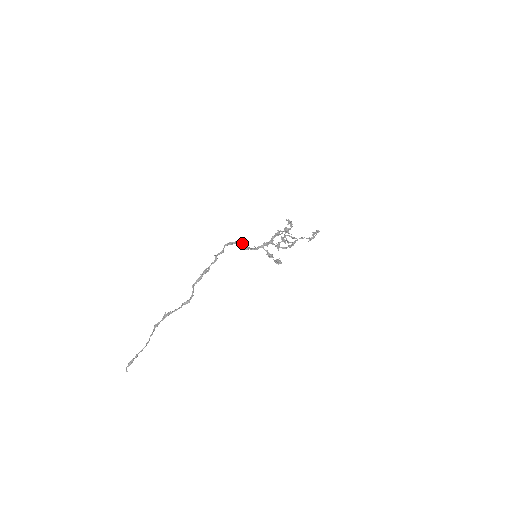
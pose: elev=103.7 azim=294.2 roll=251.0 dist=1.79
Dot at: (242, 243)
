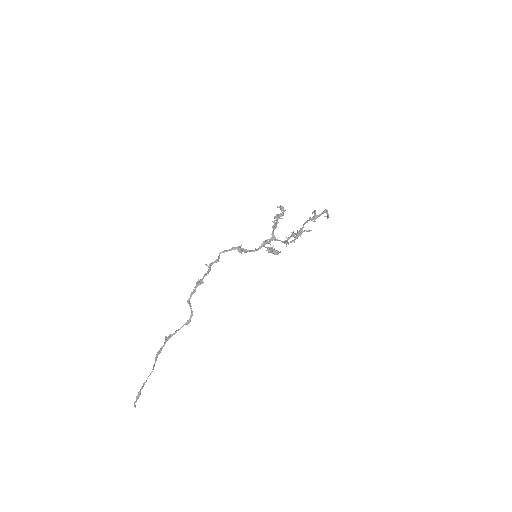
Dot at: (239, 247)
